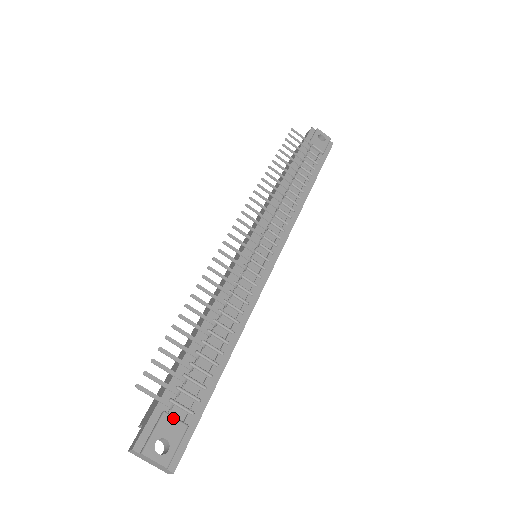
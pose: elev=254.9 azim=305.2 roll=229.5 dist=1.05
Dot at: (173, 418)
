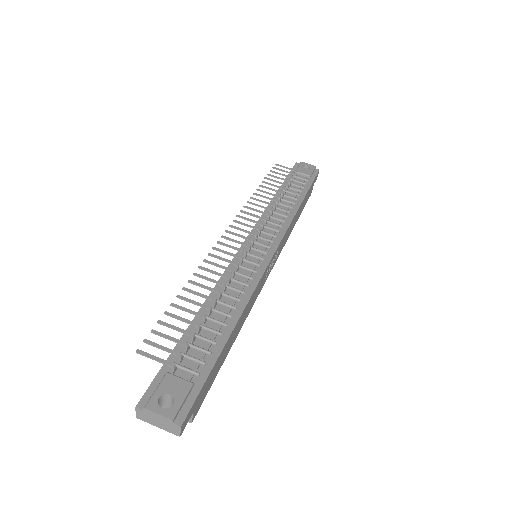
Dot at: (176, 377)
